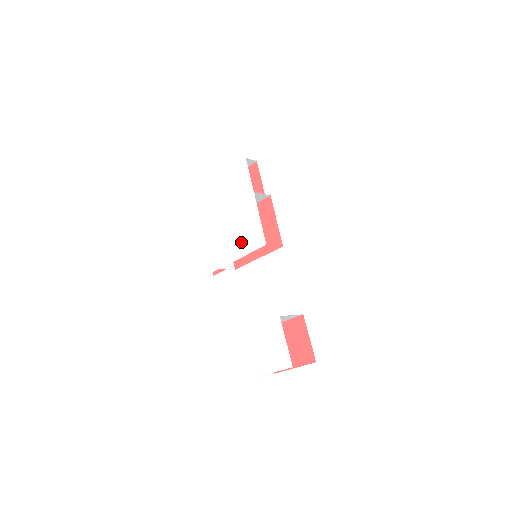
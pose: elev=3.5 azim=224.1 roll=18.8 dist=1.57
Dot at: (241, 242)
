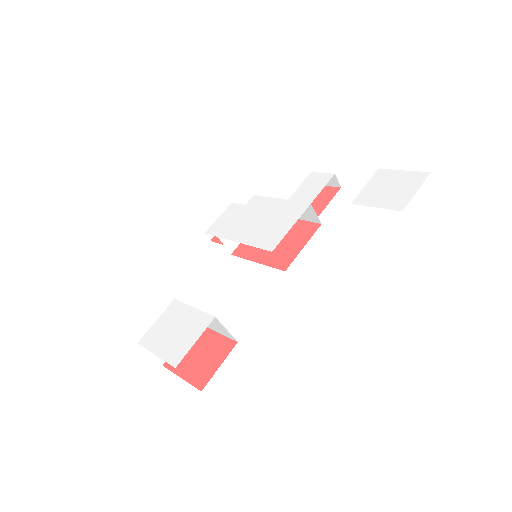
Dot at: (257, 232)
